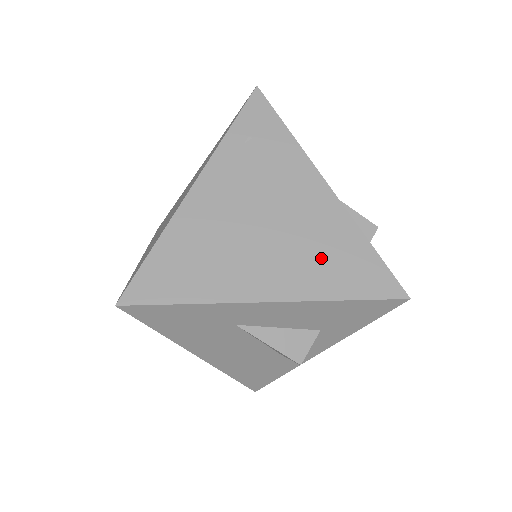
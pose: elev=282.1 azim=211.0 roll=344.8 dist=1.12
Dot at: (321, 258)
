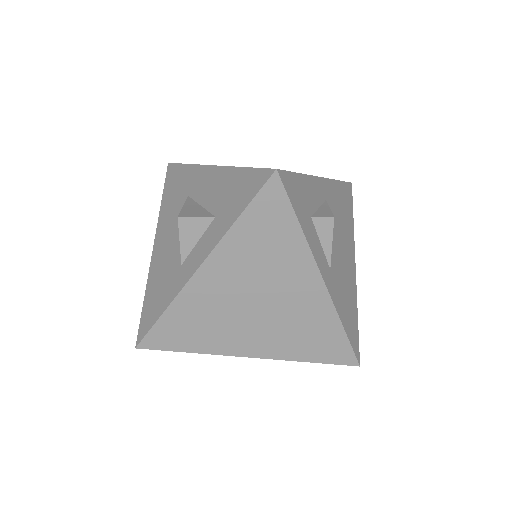
Dot at: occluded
